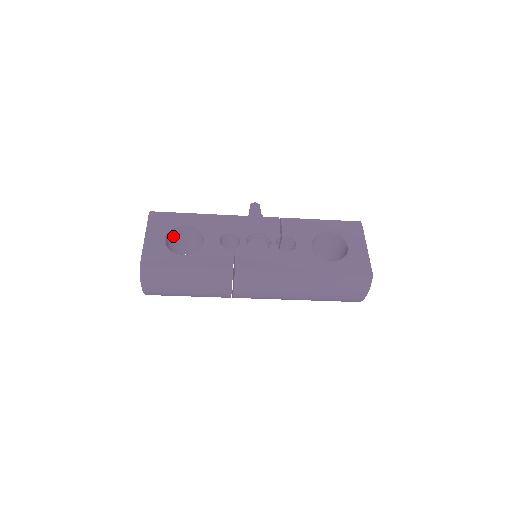
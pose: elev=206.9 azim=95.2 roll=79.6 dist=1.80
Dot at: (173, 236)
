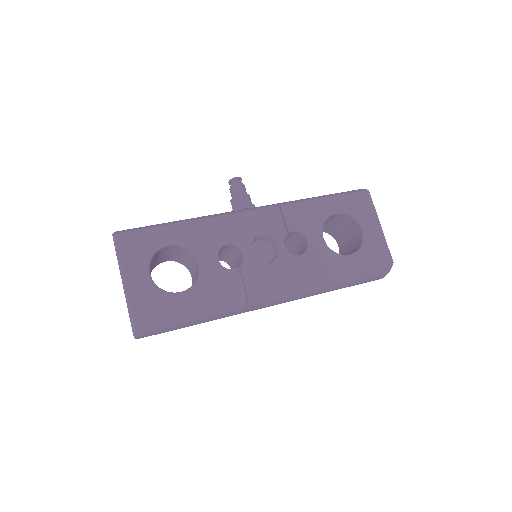
Dot at: (153, 259)
